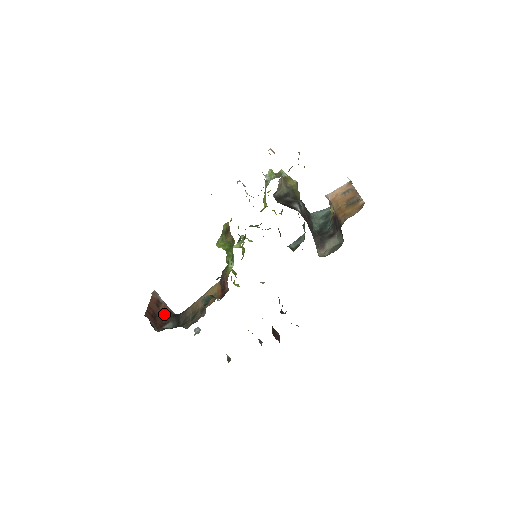
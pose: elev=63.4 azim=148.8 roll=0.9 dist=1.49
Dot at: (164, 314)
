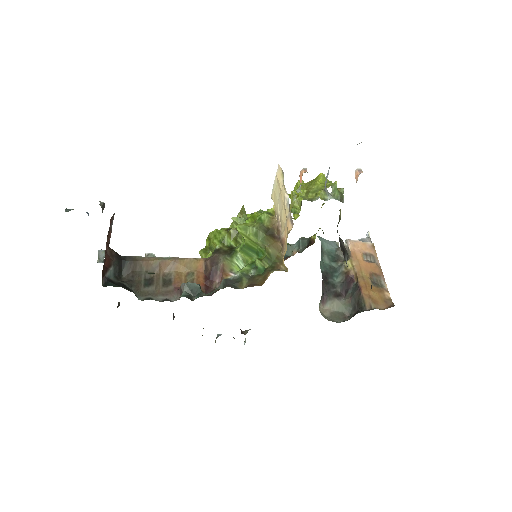
Dot at: occluded
